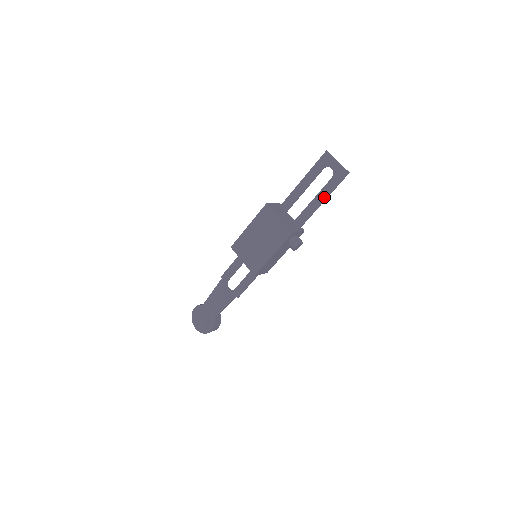
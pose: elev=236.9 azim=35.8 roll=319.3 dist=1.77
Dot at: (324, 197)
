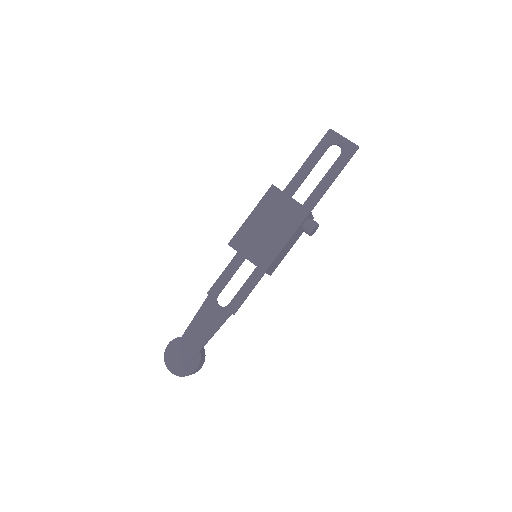
Dot at: (334, 175)
